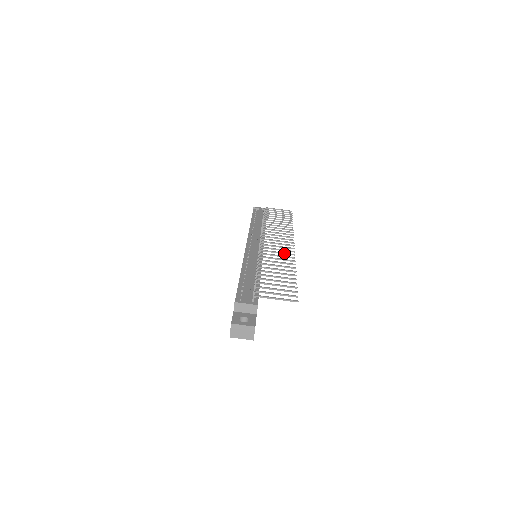
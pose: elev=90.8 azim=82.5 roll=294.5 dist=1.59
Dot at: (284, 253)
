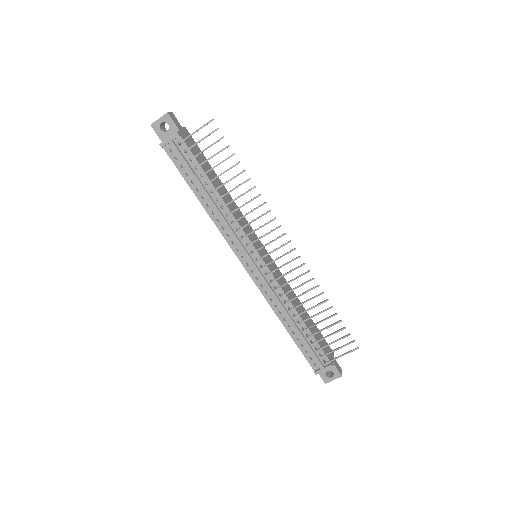
Dot at: occluded
